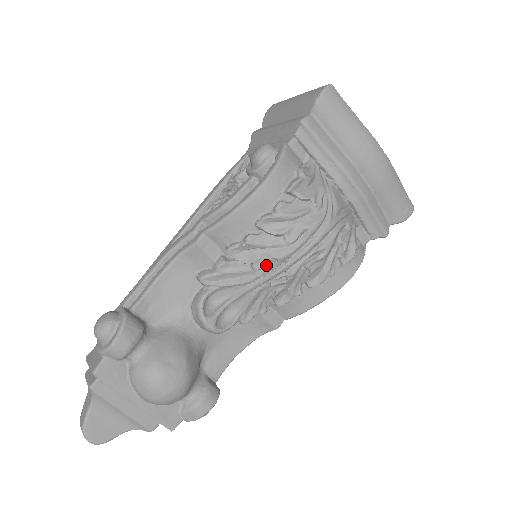
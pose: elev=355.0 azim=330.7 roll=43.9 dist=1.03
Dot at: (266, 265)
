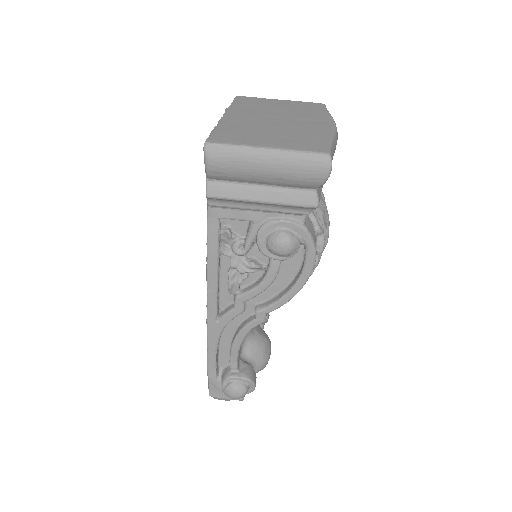
Dot at: occluded
